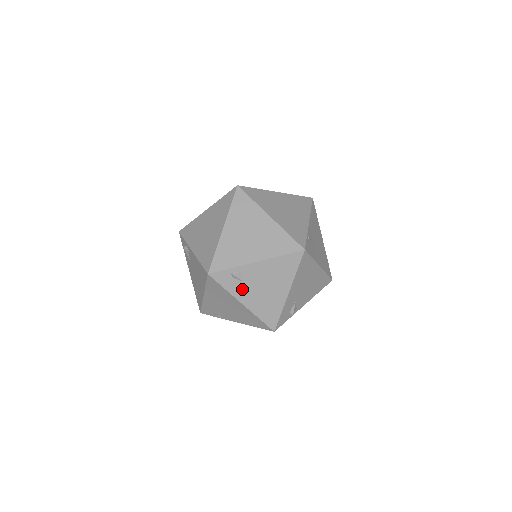
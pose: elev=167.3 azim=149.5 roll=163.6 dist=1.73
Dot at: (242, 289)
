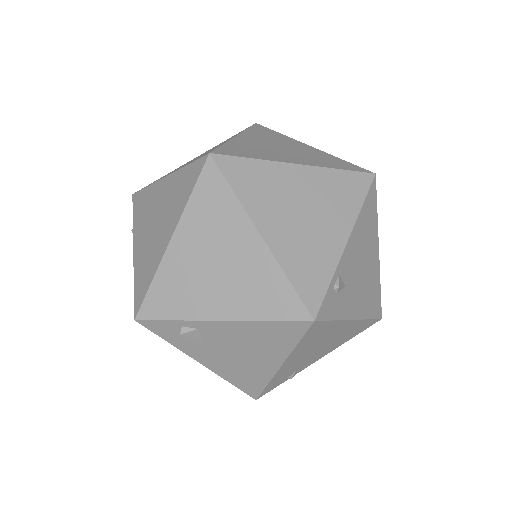
Dot at: (348, 299)
